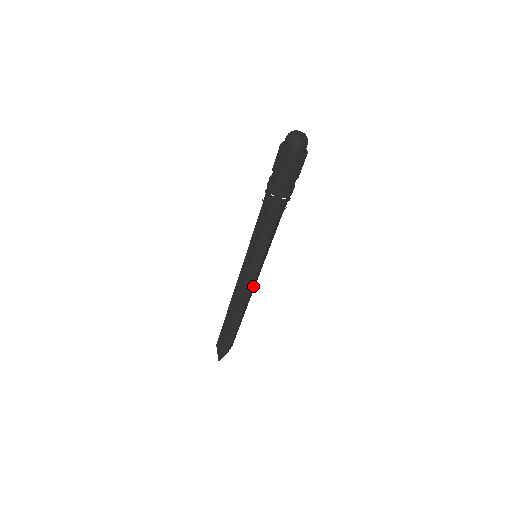
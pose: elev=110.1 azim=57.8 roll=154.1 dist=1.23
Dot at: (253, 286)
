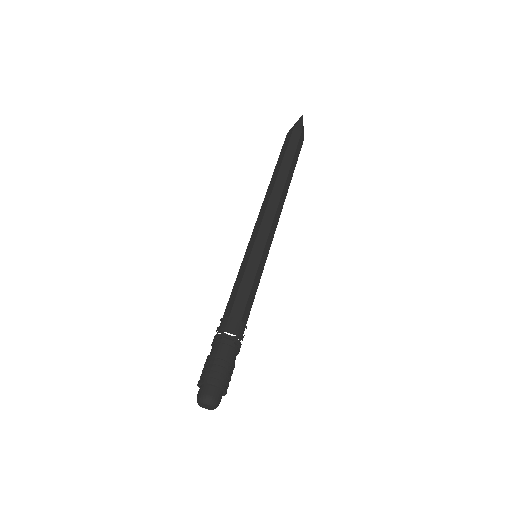
Dot at: occluded
